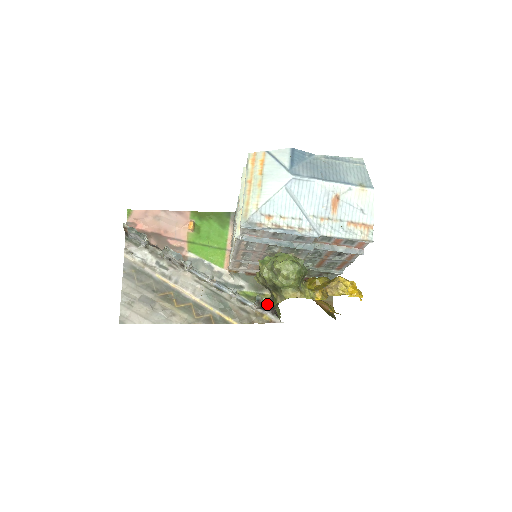
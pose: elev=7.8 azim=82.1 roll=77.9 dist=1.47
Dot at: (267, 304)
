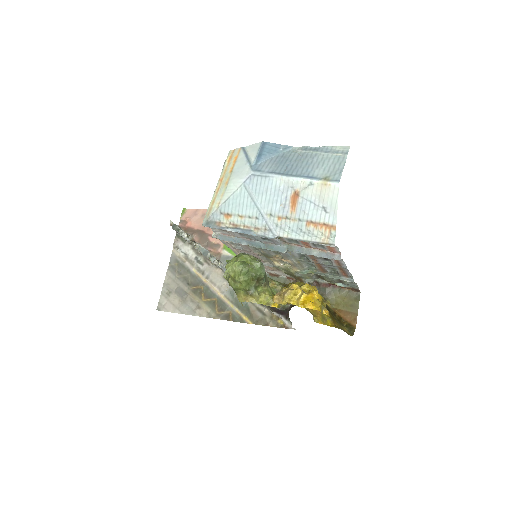
Dot at: occluded
